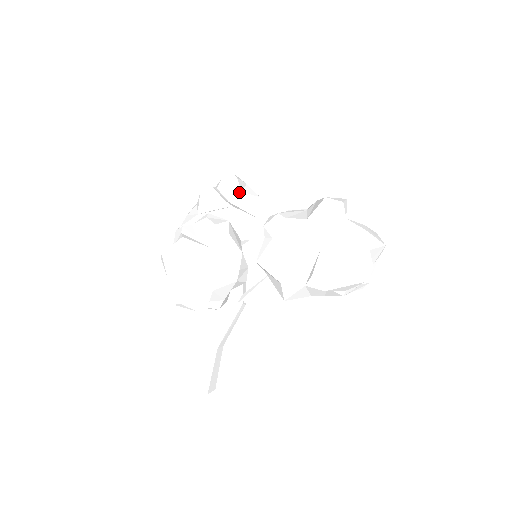
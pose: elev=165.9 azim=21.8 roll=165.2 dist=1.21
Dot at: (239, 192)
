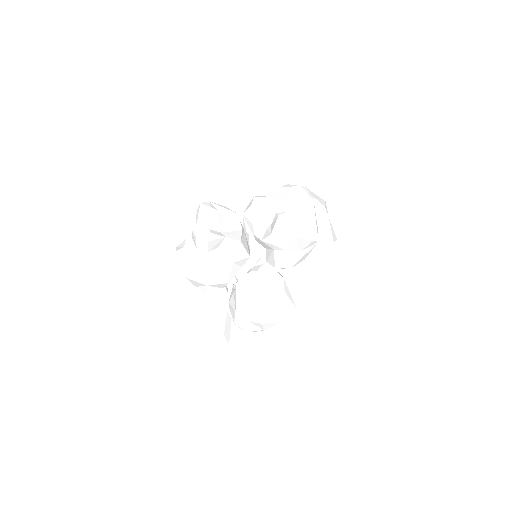
Dot at: (222, 219)
